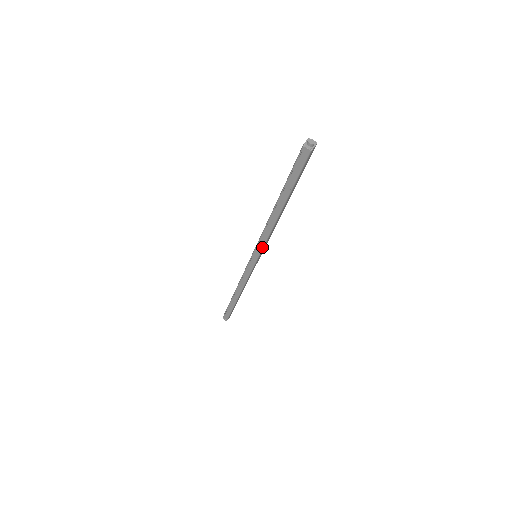
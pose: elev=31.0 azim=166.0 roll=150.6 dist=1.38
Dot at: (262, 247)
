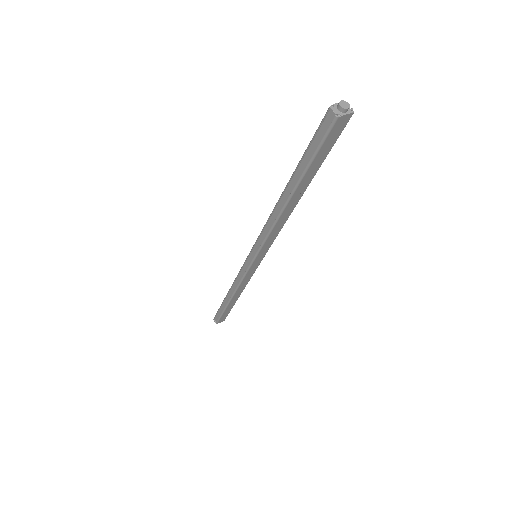
Dot at: (261, 245)
